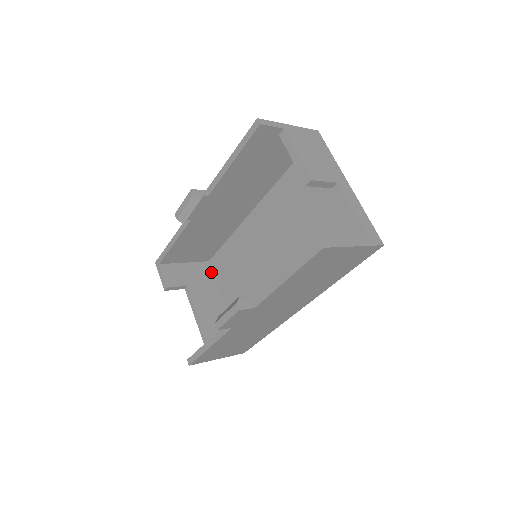
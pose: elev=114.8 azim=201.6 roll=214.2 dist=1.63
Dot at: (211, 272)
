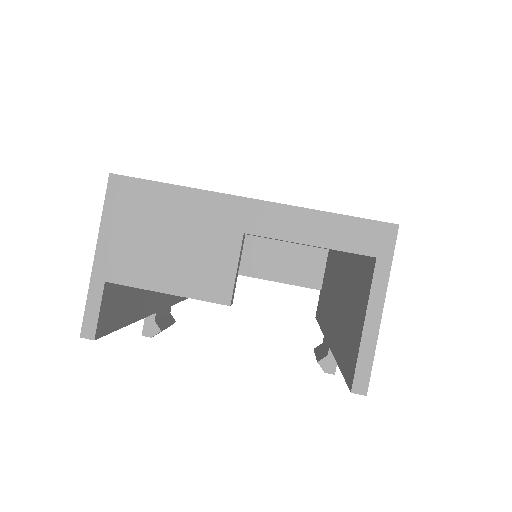
Dot at: occluded
